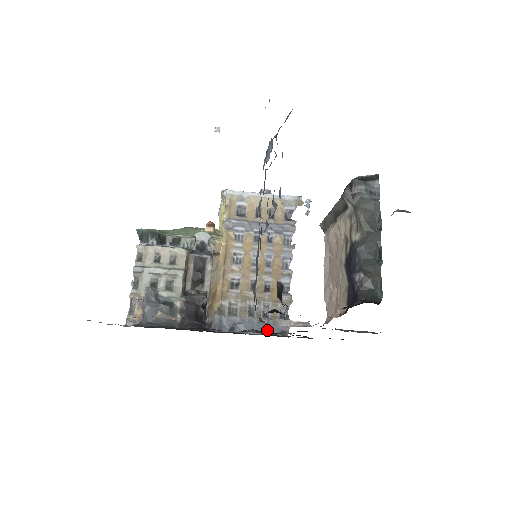
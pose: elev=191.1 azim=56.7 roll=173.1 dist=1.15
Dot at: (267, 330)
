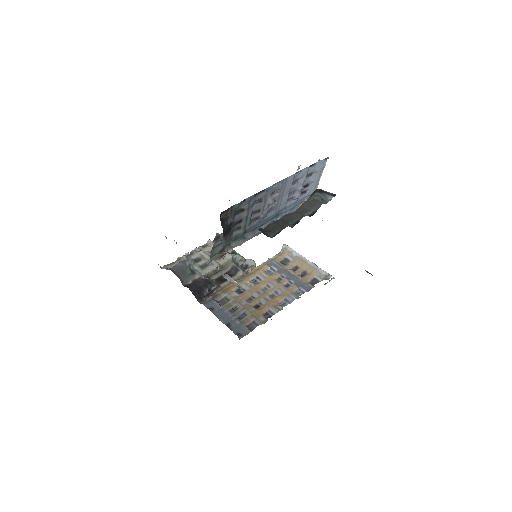
Dot at: (231, 326)
